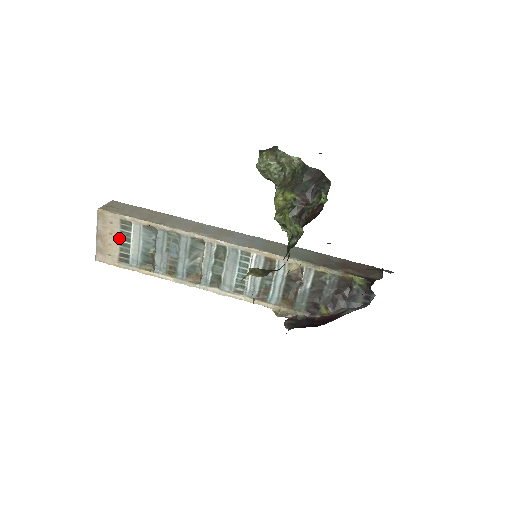
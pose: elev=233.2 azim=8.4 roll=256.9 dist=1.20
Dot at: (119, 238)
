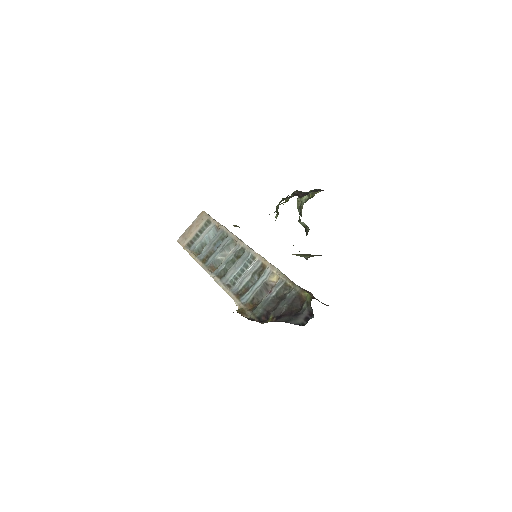
Dot at: (198, 230)
